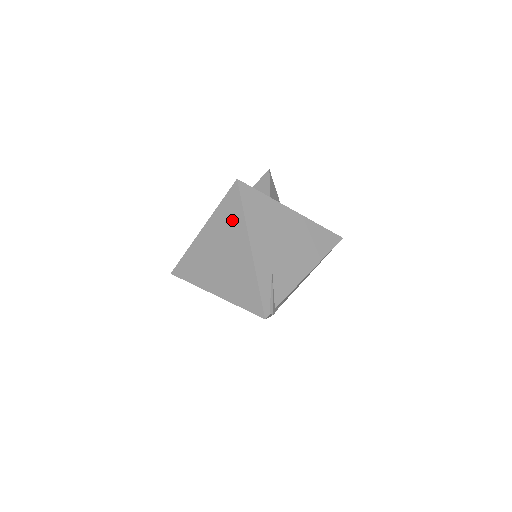
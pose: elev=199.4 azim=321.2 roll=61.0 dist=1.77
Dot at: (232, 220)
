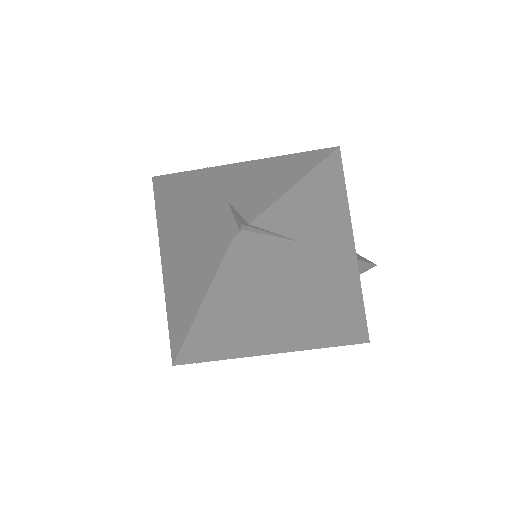
Dot at: (166, 212)
